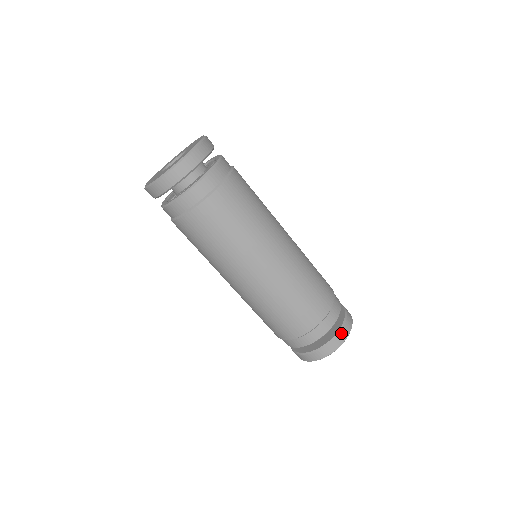
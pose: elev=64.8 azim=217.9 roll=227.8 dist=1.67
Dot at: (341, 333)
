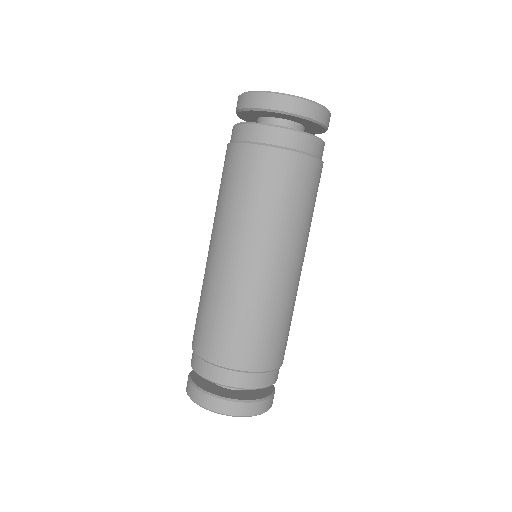
Dot at: (256, 404)
